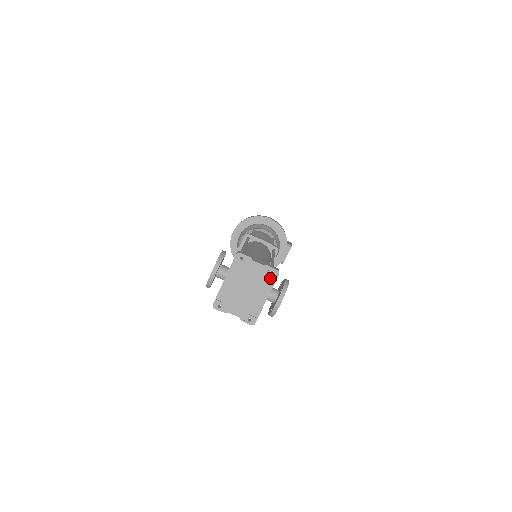
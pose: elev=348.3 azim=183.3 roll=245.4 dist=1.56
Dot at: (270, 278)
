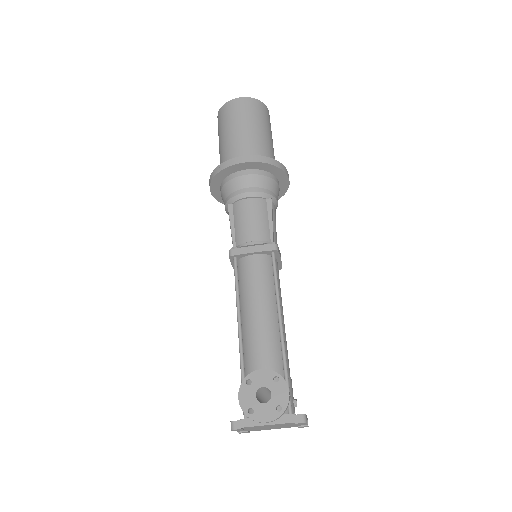
Dot at: (296, 426)
